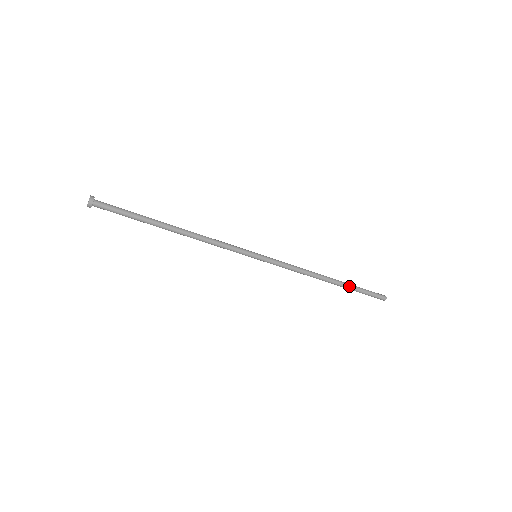
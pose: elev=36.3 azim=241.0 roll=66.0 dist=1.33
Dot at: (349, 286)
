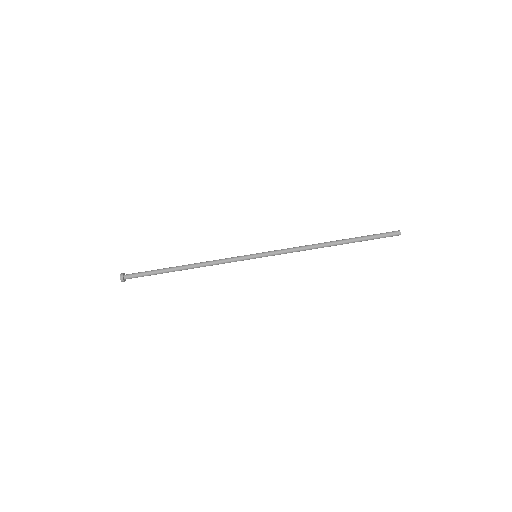
Dot at: (354, 241)
